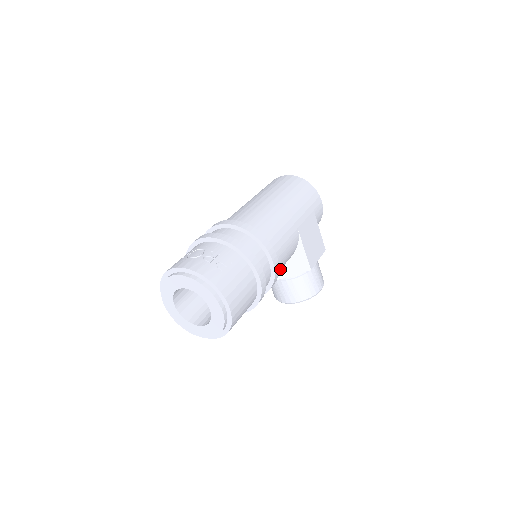
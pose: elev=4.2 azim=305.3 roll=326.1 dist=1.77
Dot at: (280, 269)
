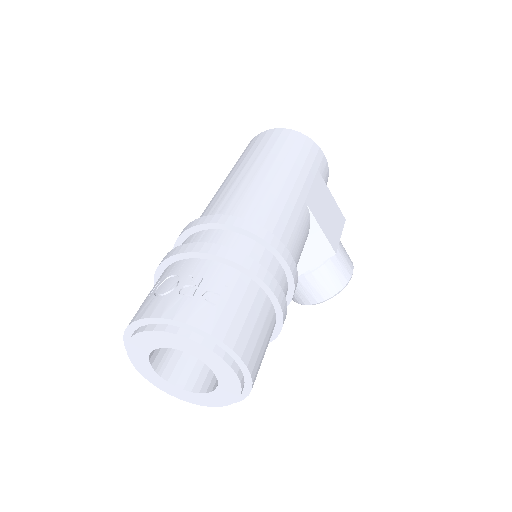
Dot at: occluded
